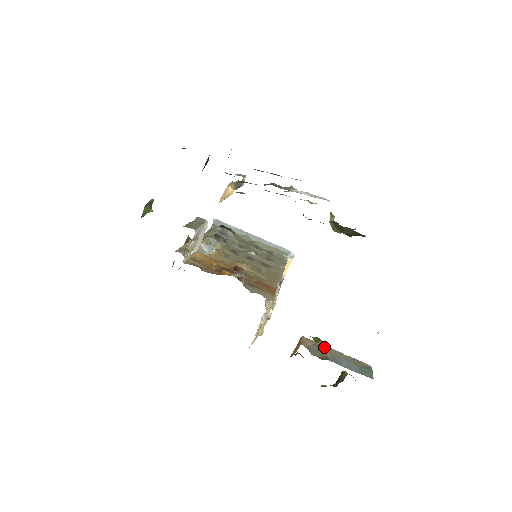
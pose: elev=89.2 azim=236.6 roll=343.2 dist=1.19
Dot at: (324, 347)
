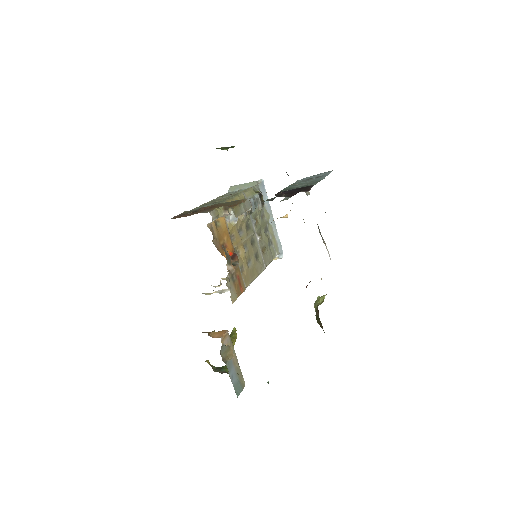
Dot at: (232, 353)
